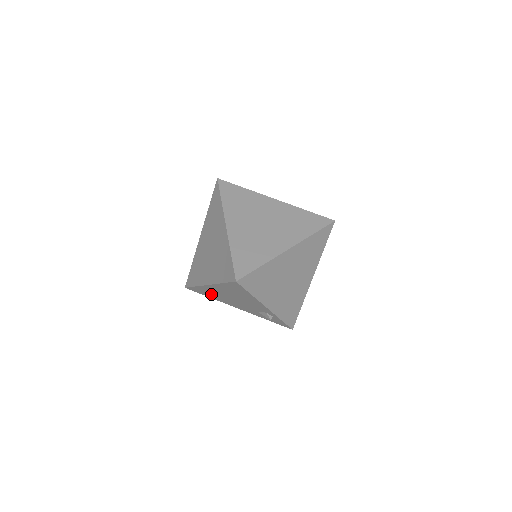
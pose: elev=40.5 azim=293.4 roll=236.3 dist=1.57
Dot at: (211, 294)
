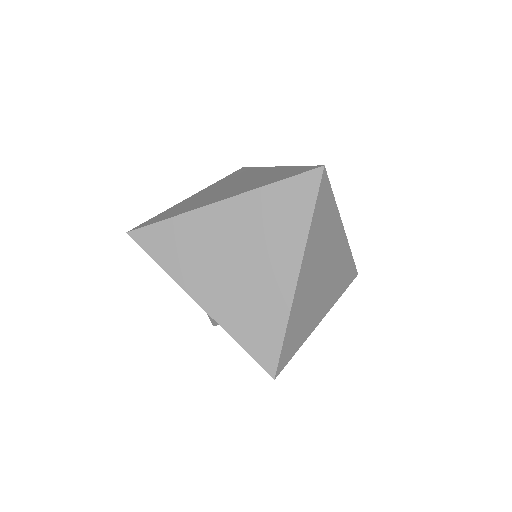
Dot at: occluded
